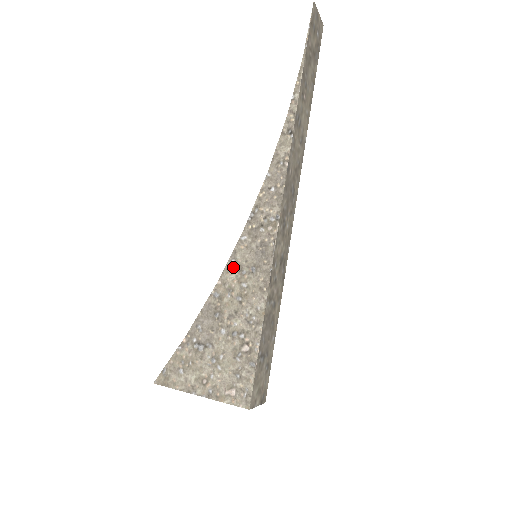
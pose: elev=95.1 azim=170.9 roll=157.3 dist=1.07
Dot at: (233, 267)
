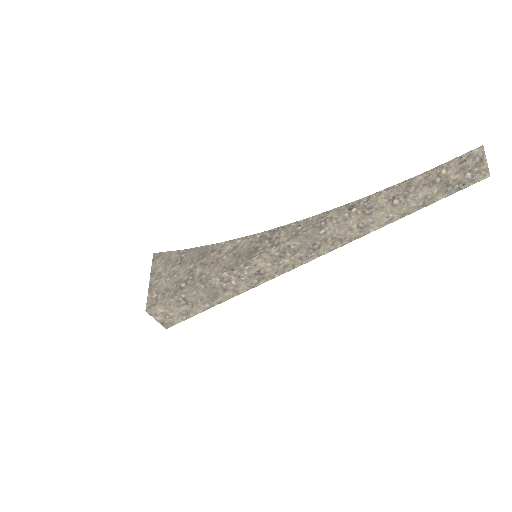
Dot at: (235, 243)
